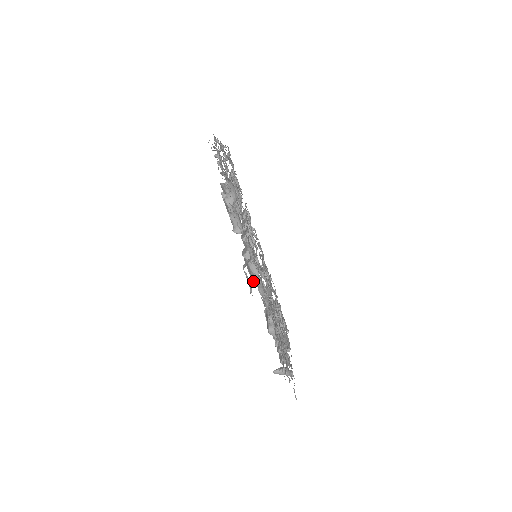
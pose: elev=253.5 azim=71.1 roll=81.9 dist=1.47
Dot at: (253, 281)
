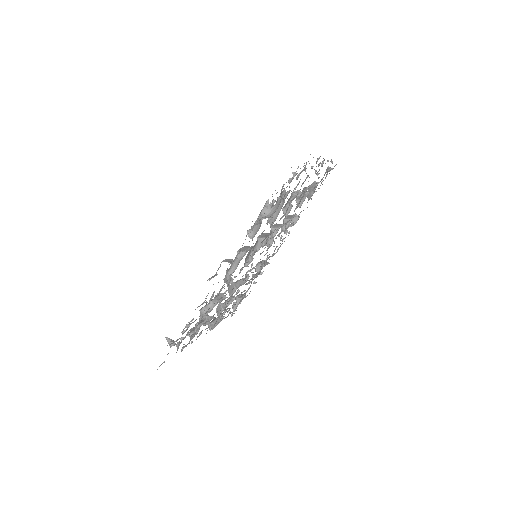
Dot at: (226, 272)
